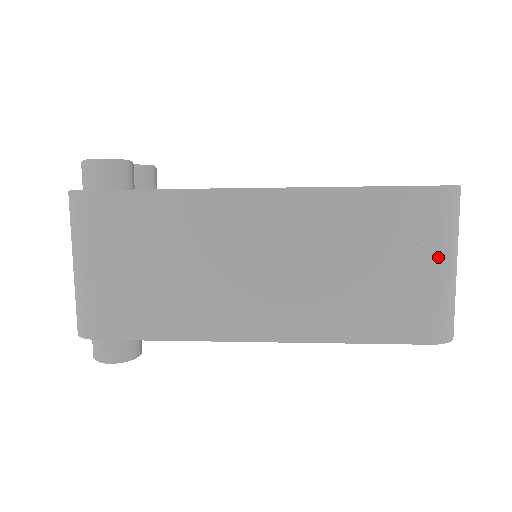
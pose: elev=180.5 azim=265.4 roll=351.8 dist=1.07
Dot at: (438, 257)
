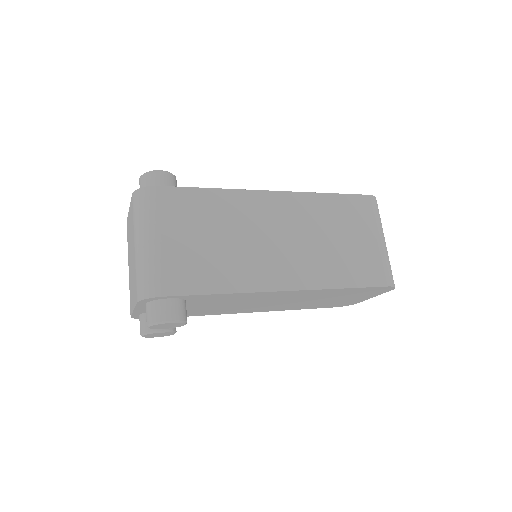
Dot at: (378, 234)
